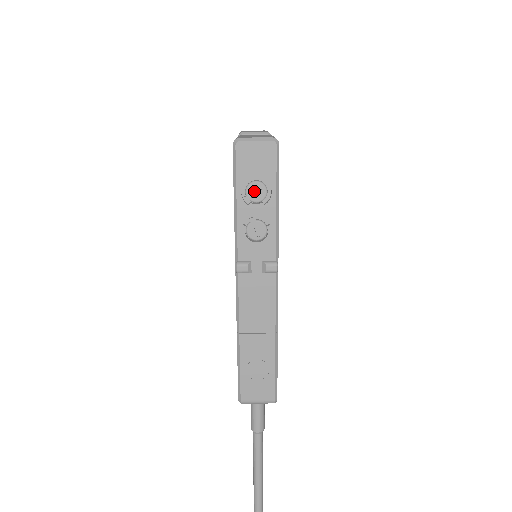
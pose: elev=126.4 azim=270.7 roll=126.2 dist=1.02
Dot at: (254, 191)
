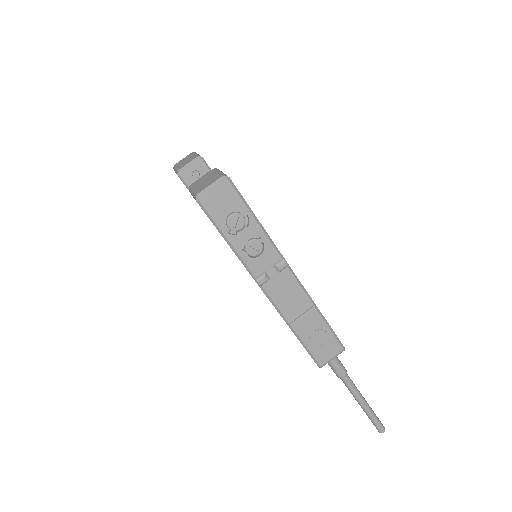
Dot at: (234, 223)
